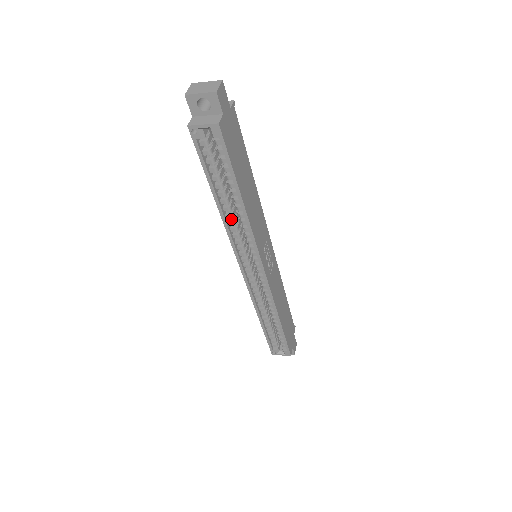
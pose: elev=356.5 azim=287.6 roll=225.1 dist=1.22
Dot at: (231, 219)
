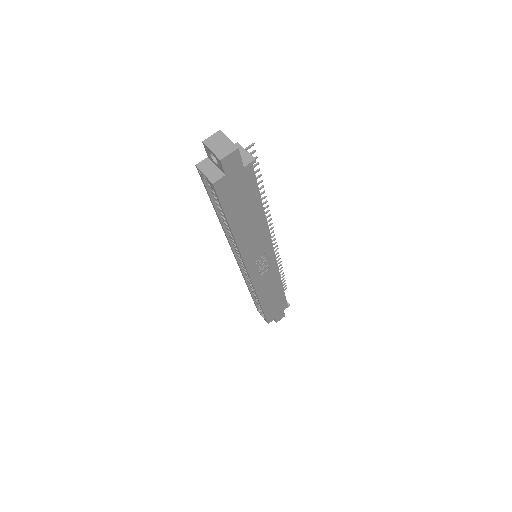
Dot at: occluded
